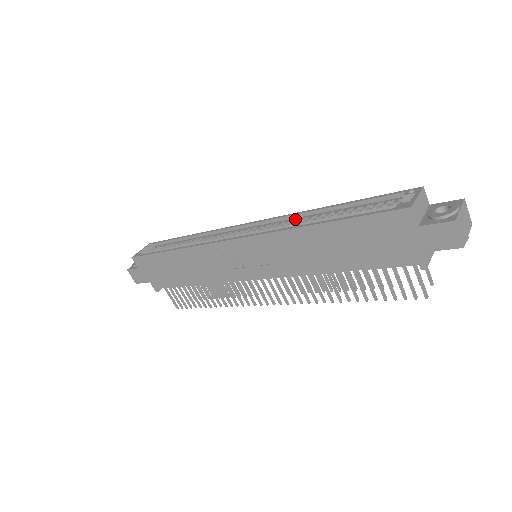
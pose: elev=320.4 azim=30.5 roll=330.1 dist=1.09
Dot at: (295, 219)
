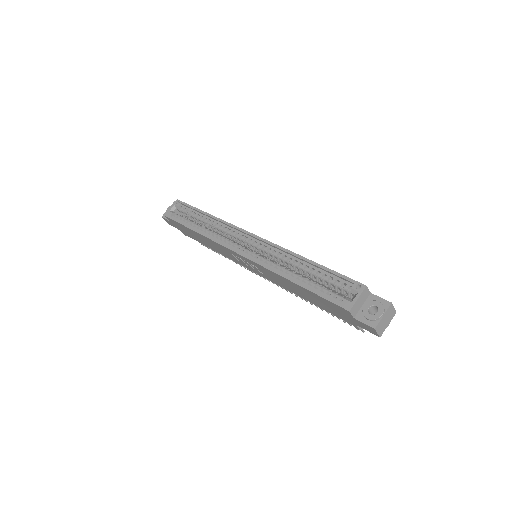
Dot at: (282, 254)
